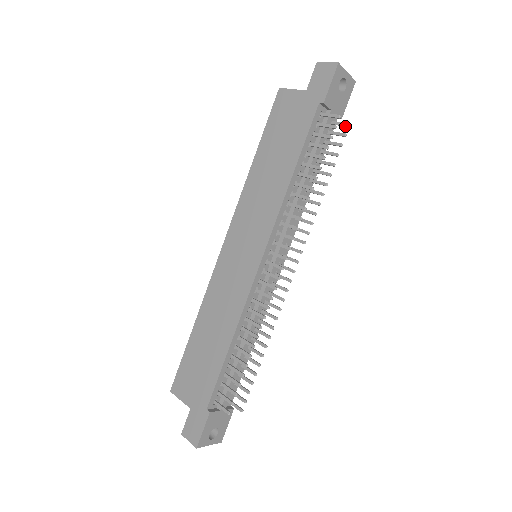
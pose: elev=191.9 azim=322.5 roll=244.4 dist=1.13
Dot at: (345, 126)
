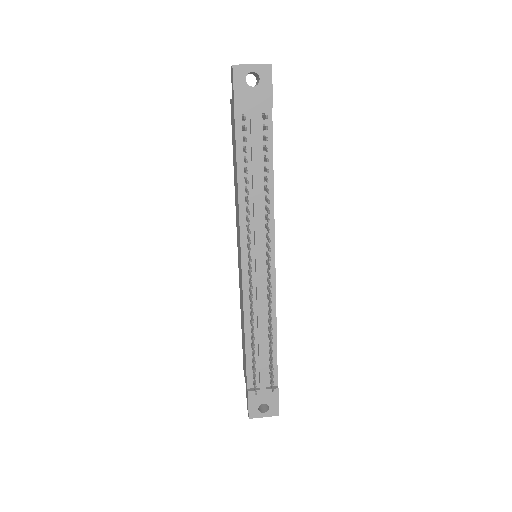
Dot at: (266, 118)
